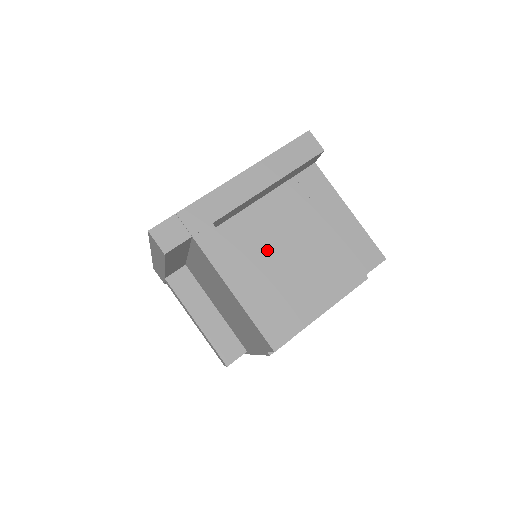
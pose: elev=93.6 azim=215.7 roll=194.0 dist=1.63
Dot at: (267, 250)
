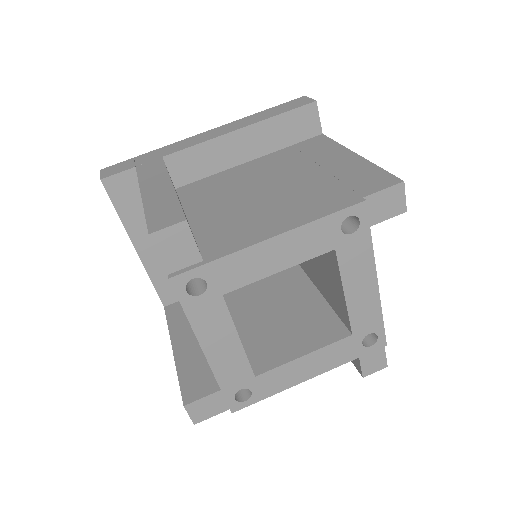
Dot at: (229, 193)
